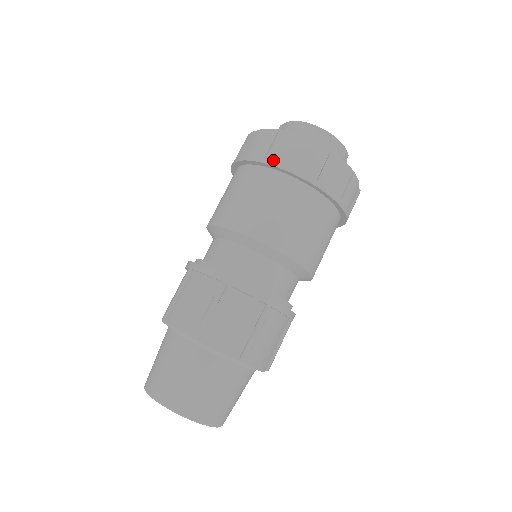
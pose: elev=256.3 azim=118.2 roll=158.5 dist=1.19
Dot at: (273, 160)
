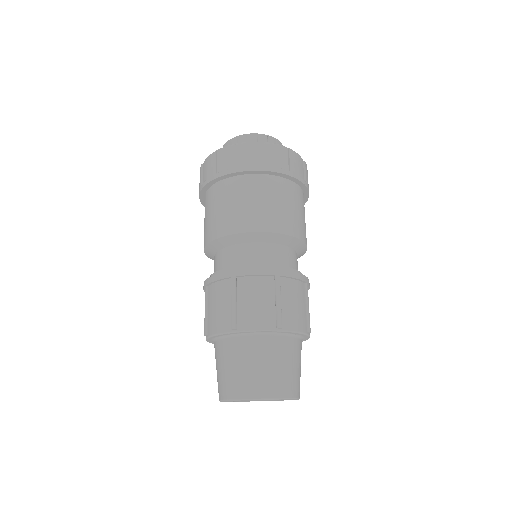
Dot at: (222, 172)
